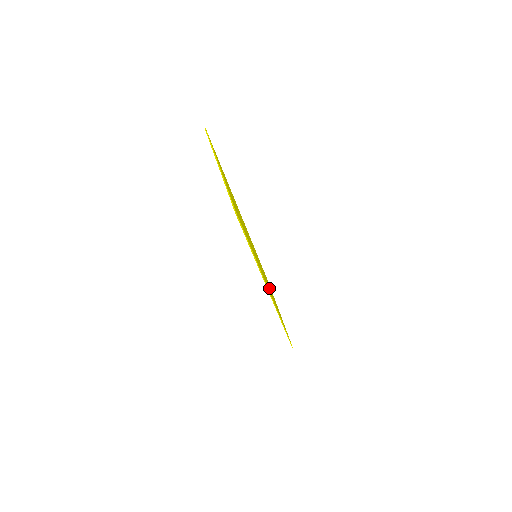
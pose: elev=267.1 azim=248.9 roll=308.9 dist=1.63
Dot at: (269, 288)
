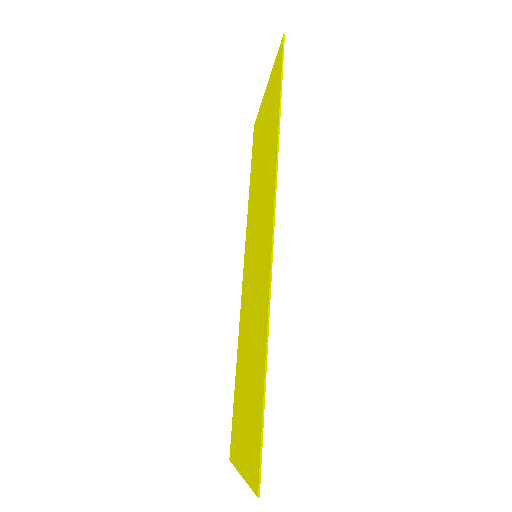
Dot at: (257, 196)
